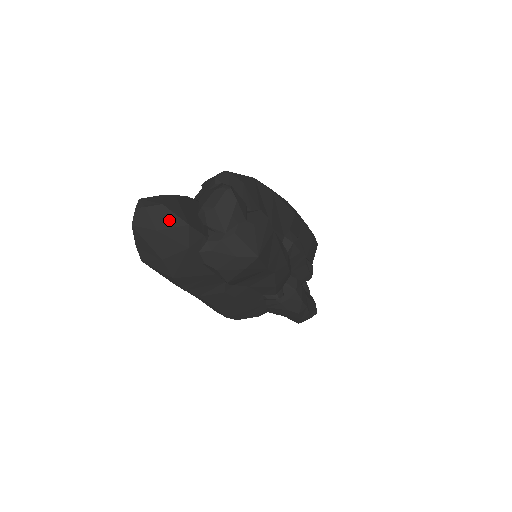
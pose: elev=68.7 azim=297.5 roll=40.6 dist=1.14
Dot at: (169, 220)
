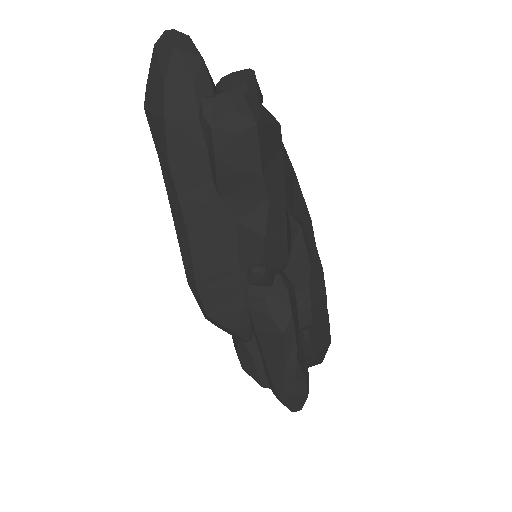
Dot at: (188, 48)
